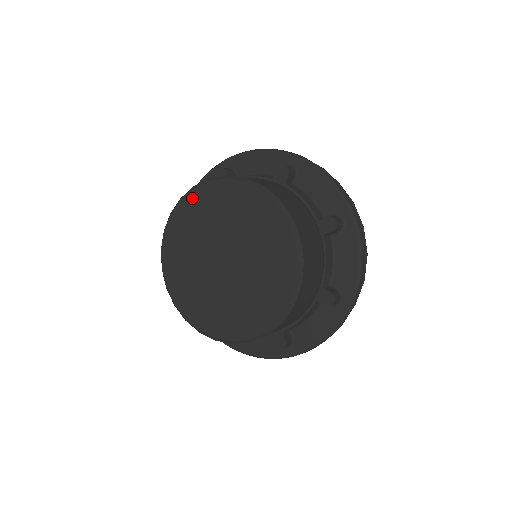
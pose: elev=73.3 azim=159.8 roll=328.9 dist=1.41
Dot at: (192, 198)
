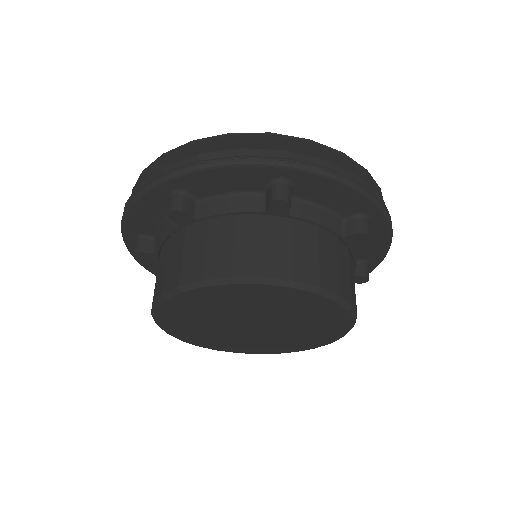
Dot at: (254, 289)
